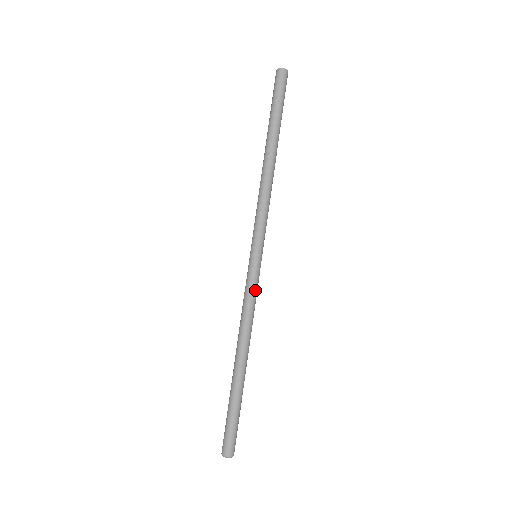
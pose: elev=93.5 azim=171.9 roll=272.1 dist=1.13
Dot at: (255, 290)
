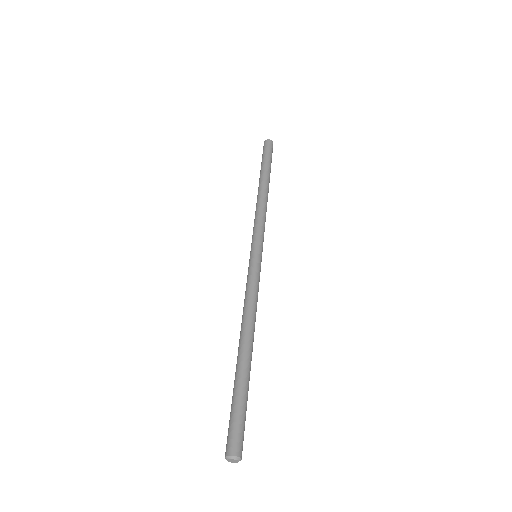
Dot at: (256, 279)
